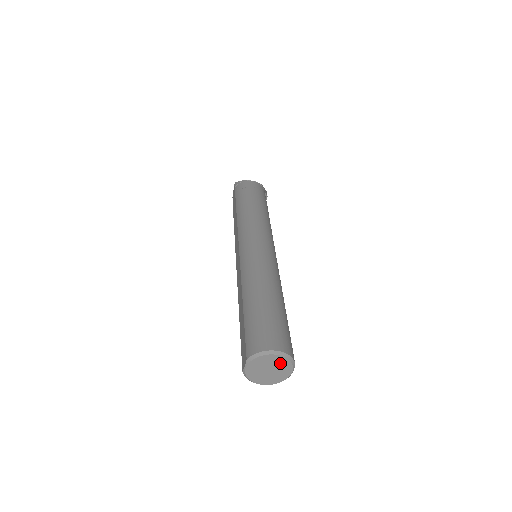
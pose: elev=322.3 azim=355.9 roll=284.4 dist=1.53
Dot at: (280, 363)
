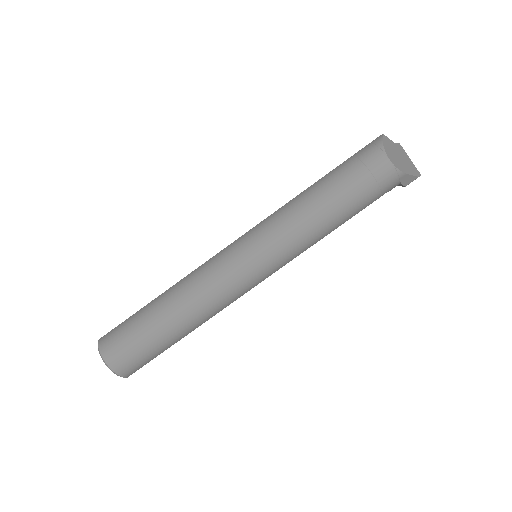
Dot at: occluded
